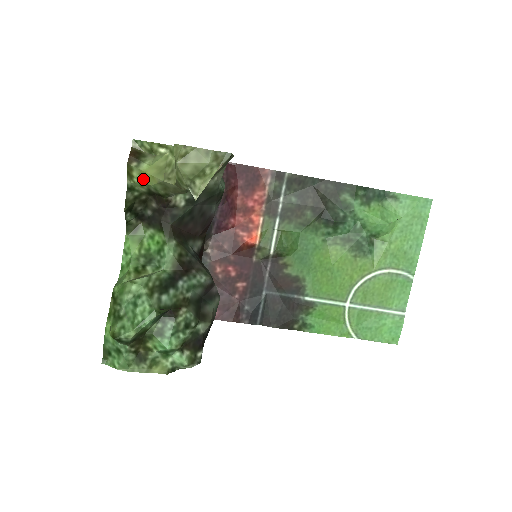
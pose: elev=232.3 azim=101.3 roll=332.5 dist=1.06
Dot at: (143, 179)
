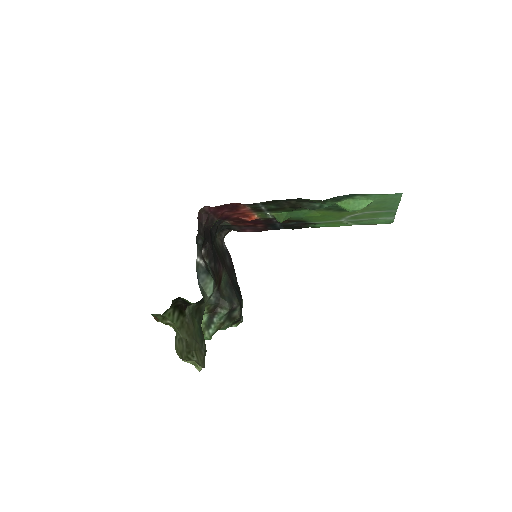
Dot at: occluded
